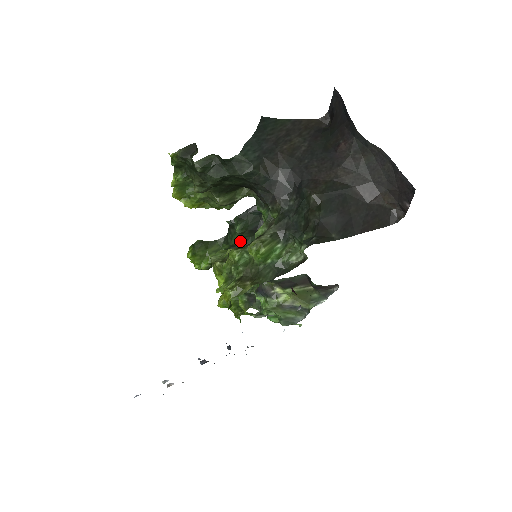
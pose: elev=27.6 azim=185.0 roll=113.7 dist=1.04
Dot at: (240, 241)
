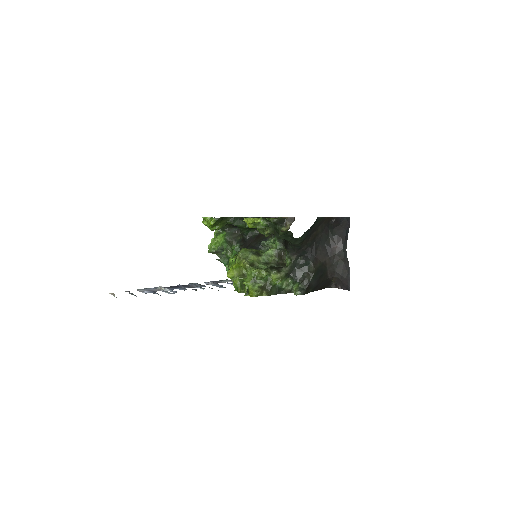
Dot at: (242, 228)
